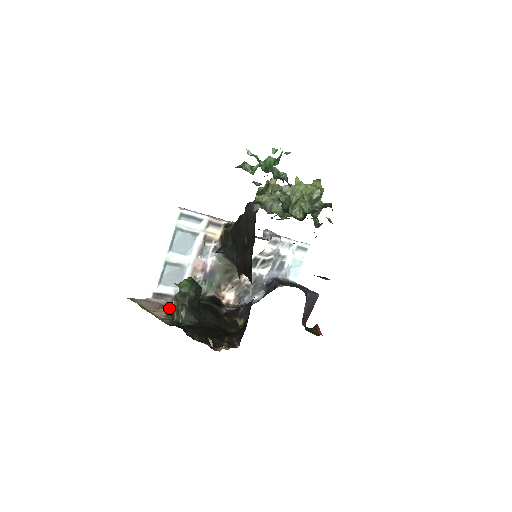
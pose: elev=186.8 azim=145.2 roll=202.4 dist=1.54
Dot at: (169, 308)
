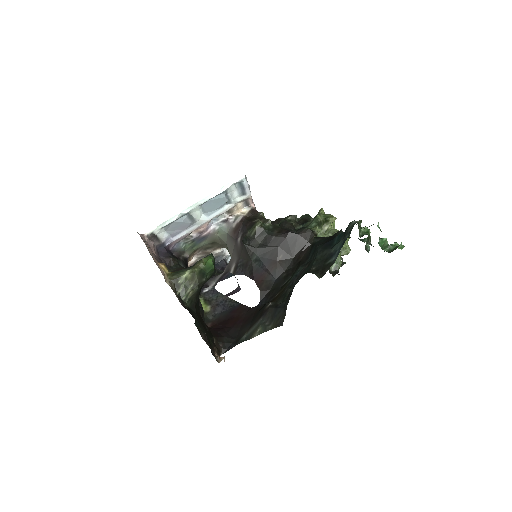
Dot at: occluded
